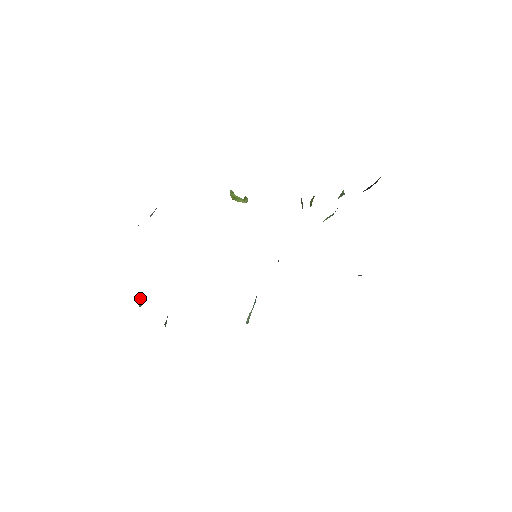
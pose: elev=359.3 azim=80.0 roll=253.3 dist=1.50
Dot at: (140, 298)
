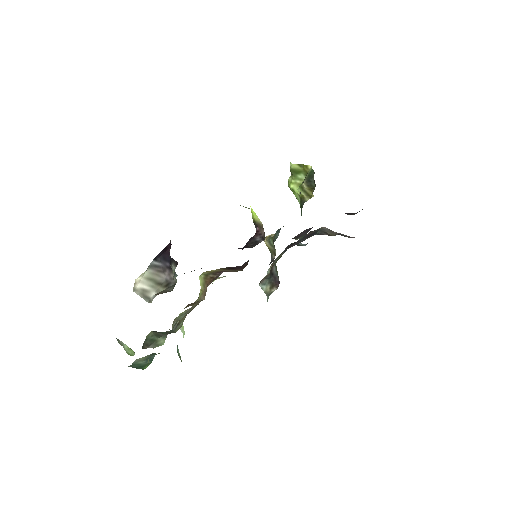
Dot at: (131, 349)
